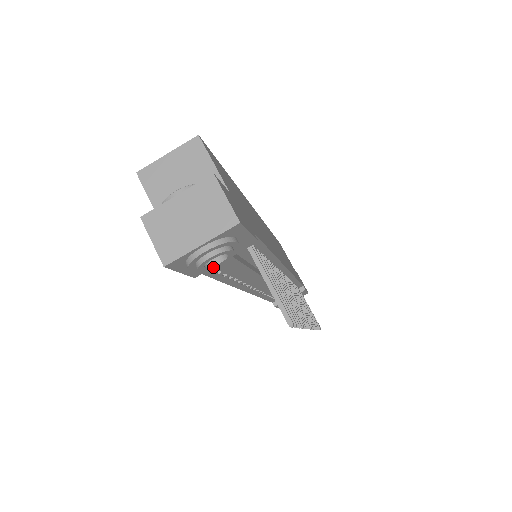
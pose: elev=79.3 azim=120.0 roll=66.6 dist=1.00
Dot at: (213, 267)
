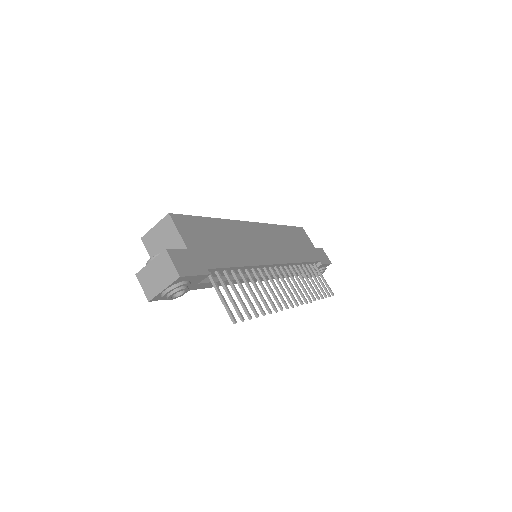
Dot at: occluded
